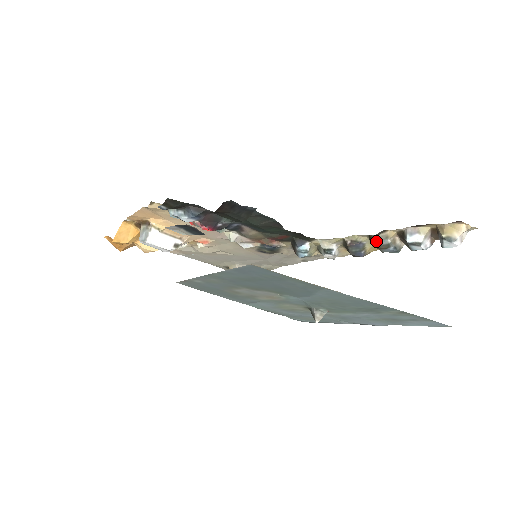
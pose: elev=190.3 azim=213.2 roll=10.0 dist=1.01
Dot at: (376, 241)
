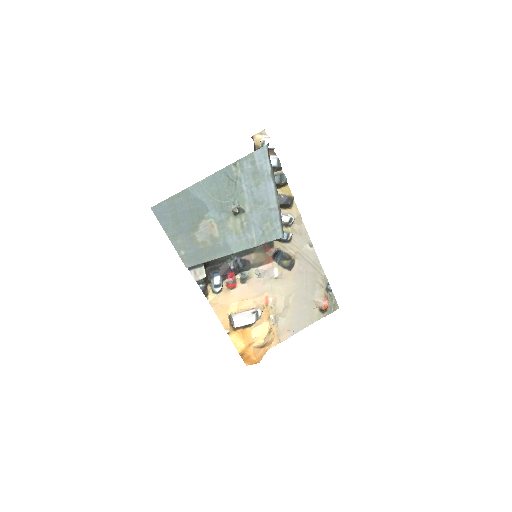
Dot at: occluded
